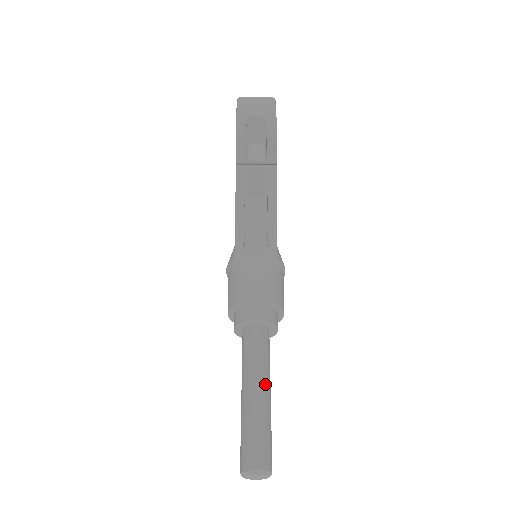
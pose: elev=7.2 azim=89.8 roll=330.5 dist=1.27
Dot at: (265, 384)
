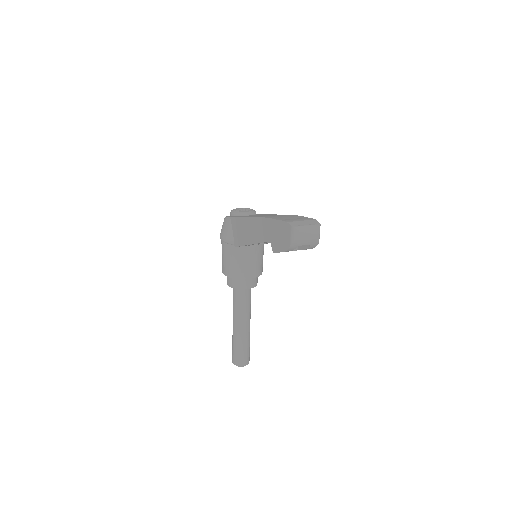
Dot at: (249, 322)
